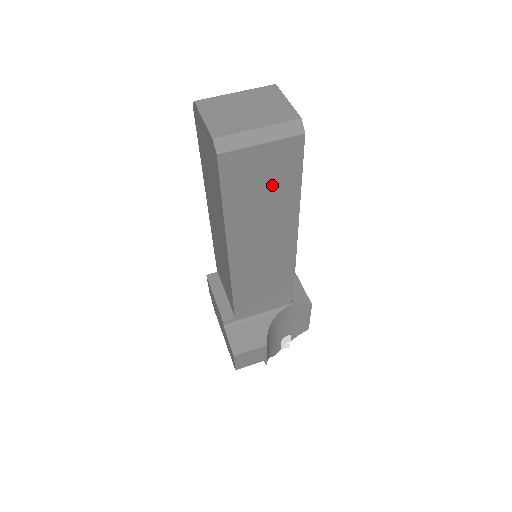
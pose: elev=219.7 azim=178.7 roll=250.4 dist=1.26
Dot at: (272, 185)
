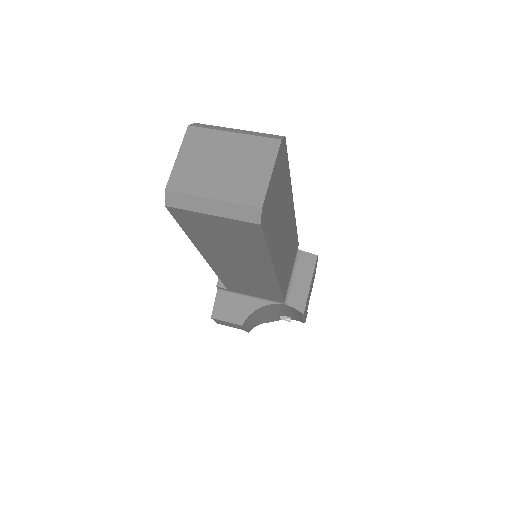
Dot at: (234, 240)
